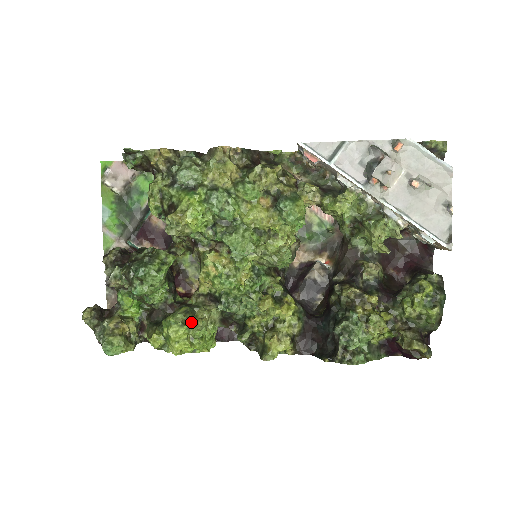
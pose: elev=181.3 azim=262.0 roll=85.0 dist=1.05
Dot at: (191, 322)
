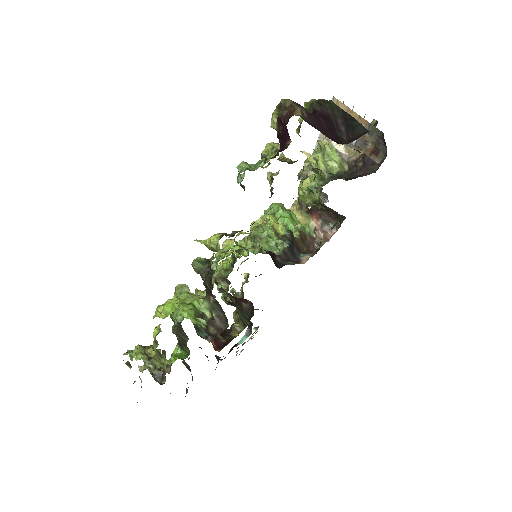
Dot at: (177, 286)
